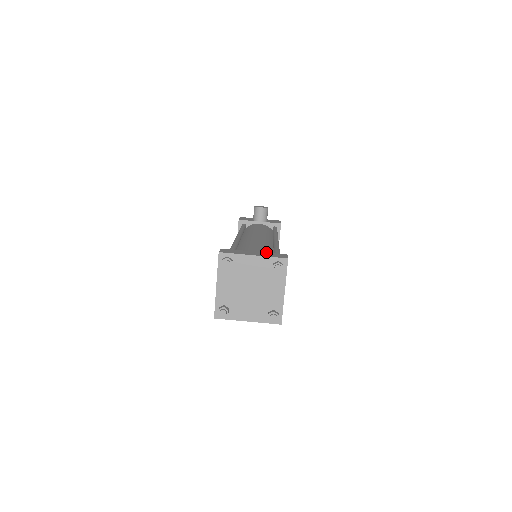
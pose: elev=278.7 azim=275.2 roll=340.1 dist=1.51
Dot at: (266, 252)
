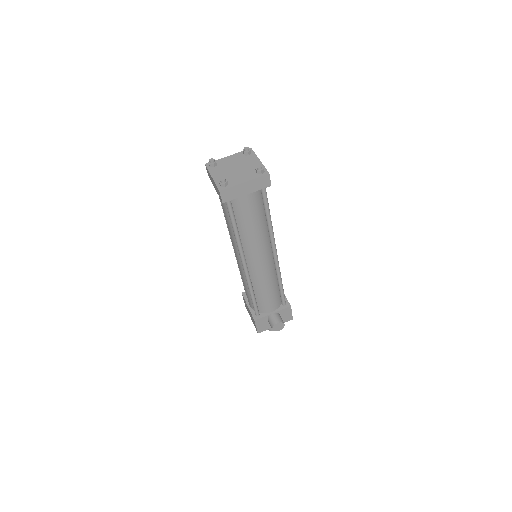
Dot at: occluded
